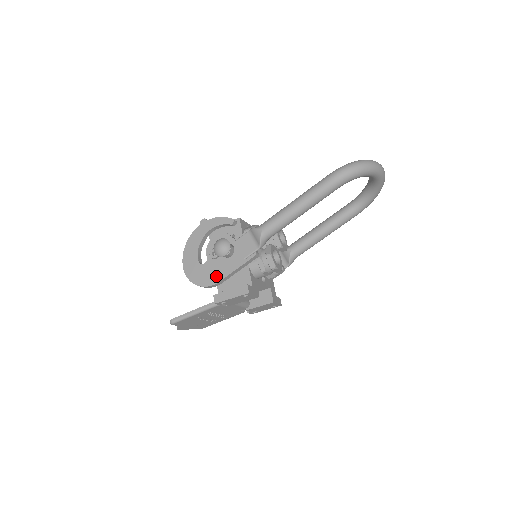
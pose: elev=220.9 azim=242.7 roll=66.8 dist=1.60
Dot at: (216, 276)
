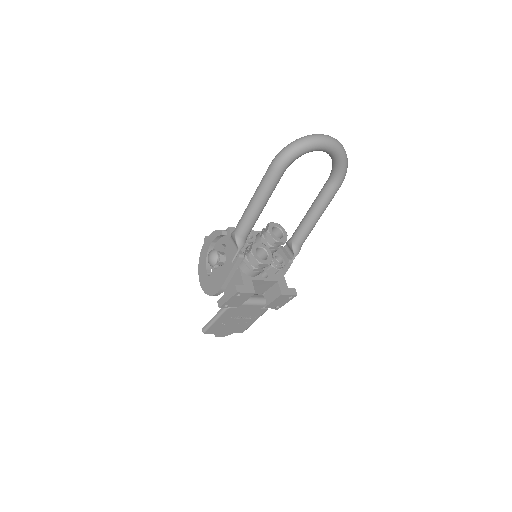
Dot at: (218, 284)
